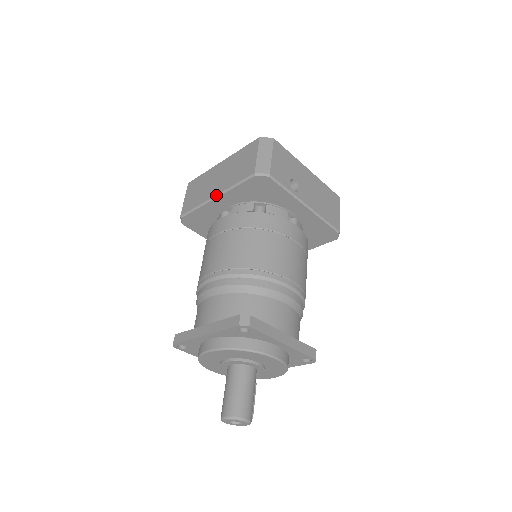
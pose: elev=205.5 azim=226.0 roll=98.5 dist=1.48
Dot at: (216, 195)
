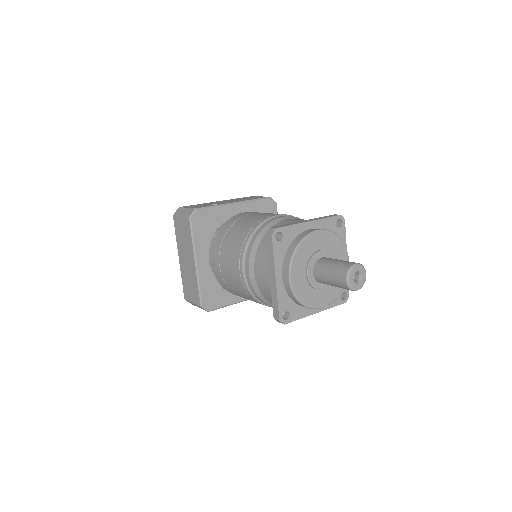
Dot at: (194, 261)
